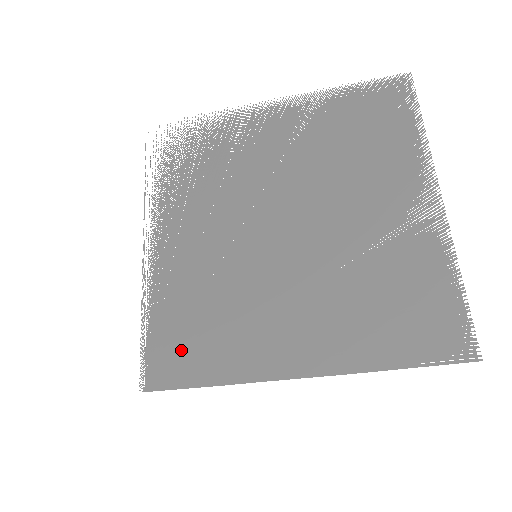
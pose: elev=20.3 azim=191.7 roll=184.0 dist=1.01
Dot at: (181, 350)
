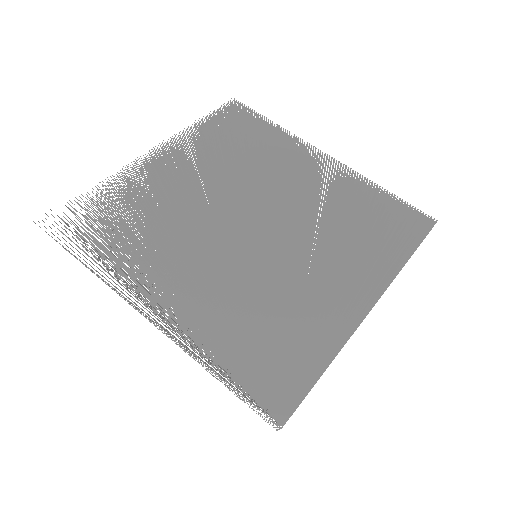
Dot at: (279, 362)
